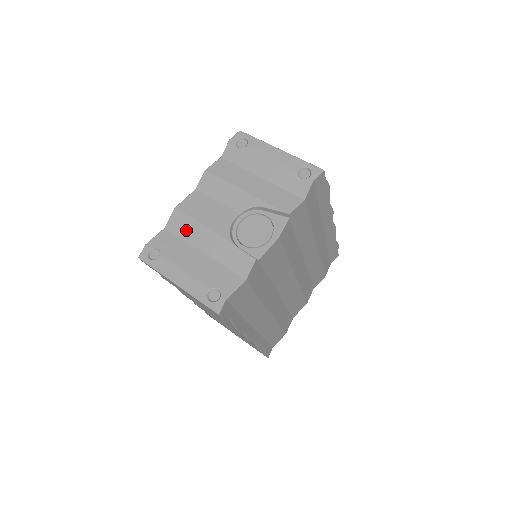
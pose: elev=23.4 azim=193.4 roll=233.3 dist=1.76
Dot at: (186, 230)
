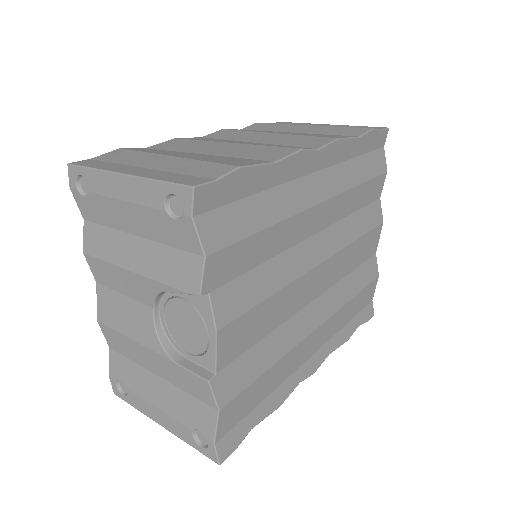
Dot at: (125, 348)
